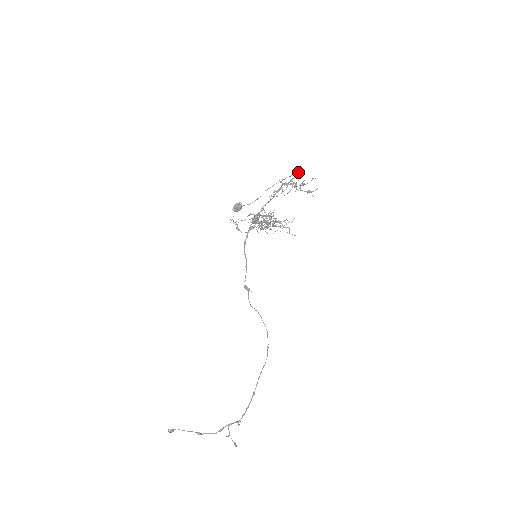
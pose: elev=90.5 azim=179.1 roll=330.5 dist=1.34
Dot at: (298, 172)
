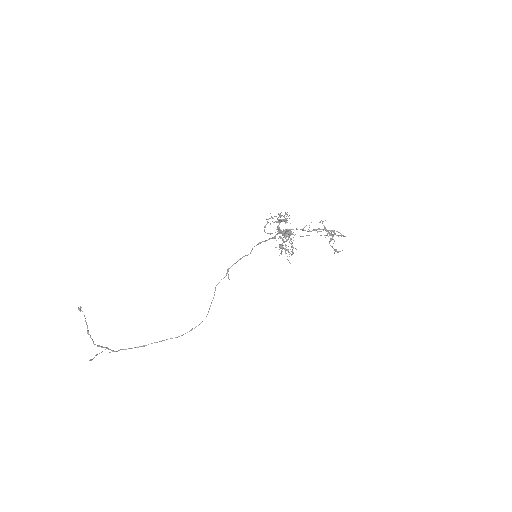
Dot at: occluded
